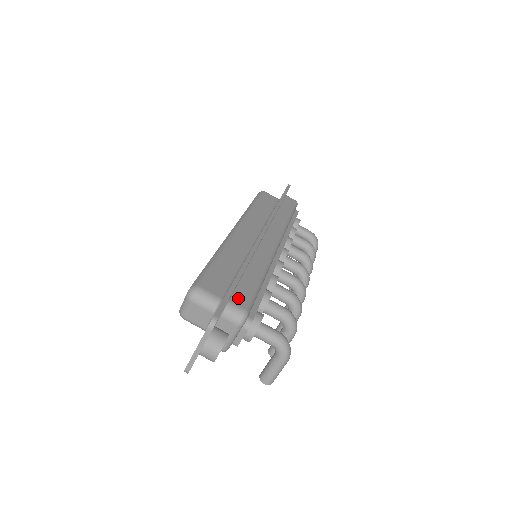
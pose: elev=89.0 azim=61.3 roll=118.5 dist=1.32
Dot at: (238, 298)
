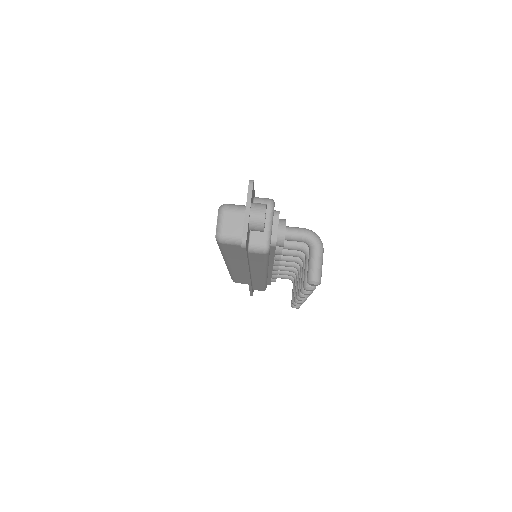
Dot at: occluded
